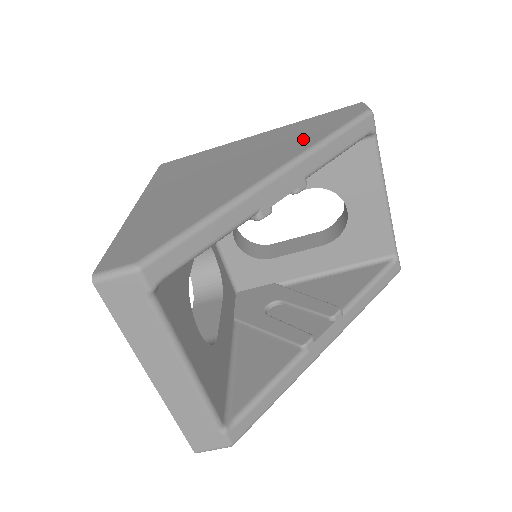
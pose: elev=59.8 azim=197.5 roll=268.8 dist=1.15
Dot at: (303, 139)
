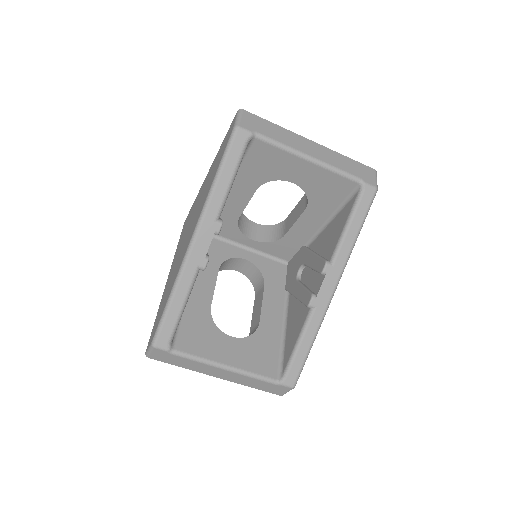
Dot at: (209, 185)
